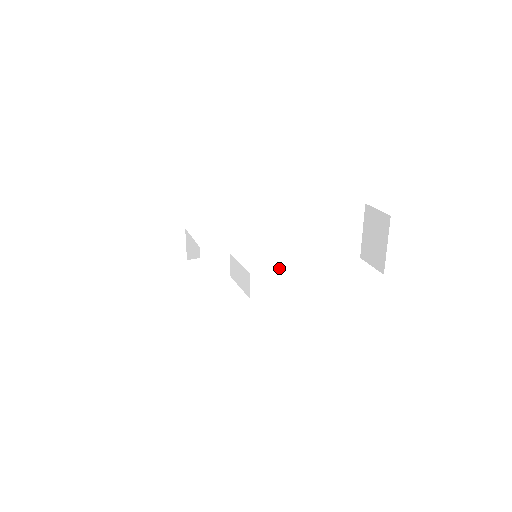
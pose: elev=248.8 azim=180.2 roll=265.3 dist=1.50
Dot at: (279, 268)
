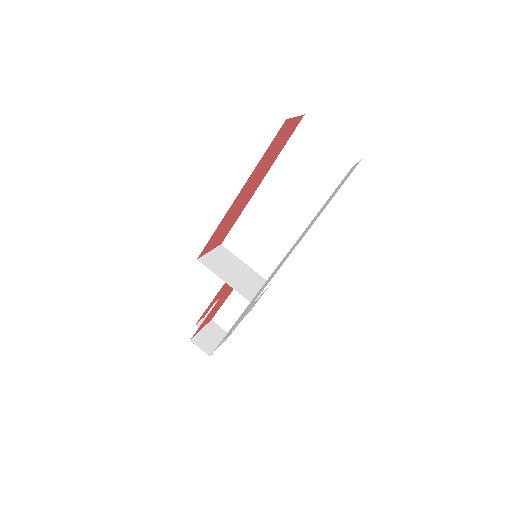
Dot at: occluded
